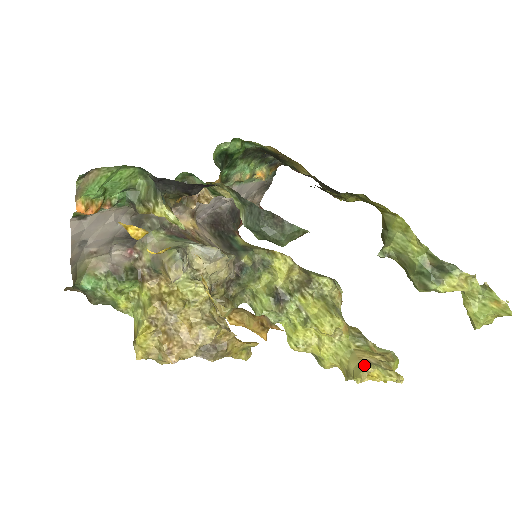
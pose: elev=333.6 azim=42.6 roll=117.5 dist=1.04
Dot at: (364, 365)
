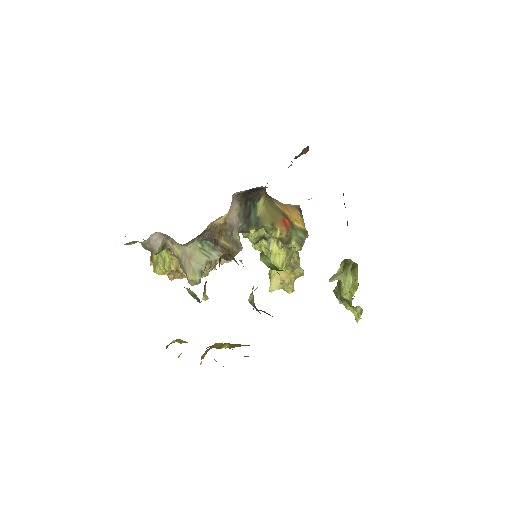
Dot at: (279, 287)
